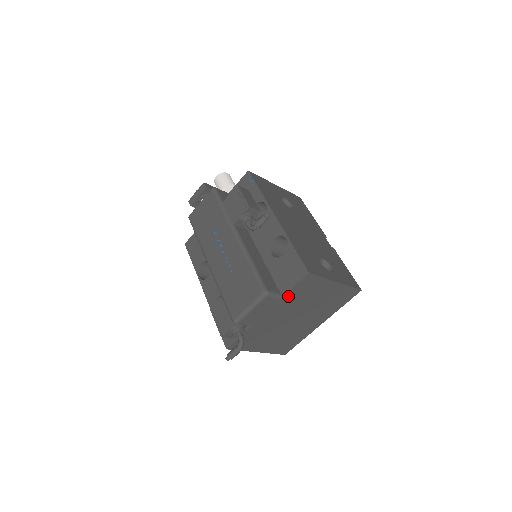
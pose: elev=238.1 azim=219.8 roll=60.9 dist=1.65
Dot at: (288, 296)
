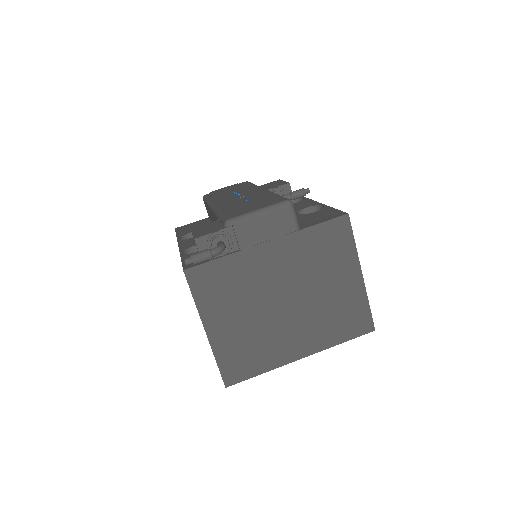
Dot at: (307, 236)
